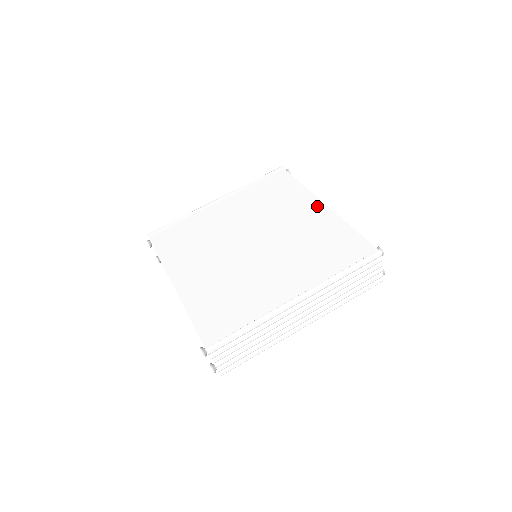
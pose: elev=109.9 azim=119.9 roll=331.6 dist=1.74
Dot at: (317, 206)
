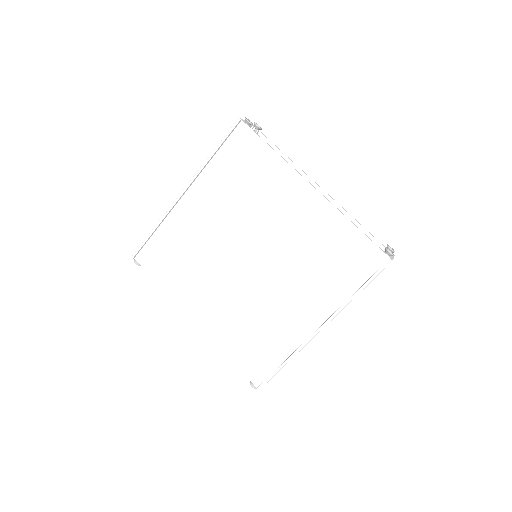
Dot at: (305, 192)
